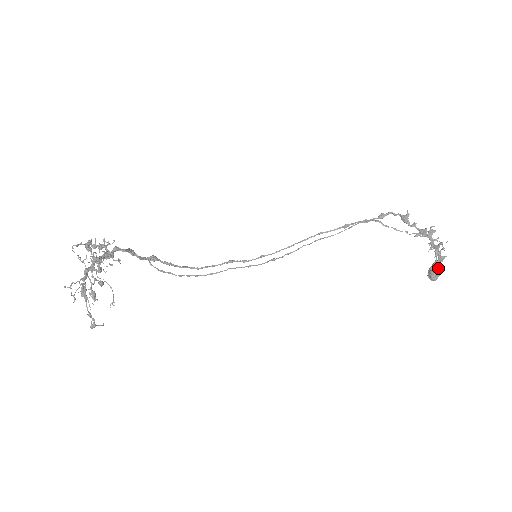
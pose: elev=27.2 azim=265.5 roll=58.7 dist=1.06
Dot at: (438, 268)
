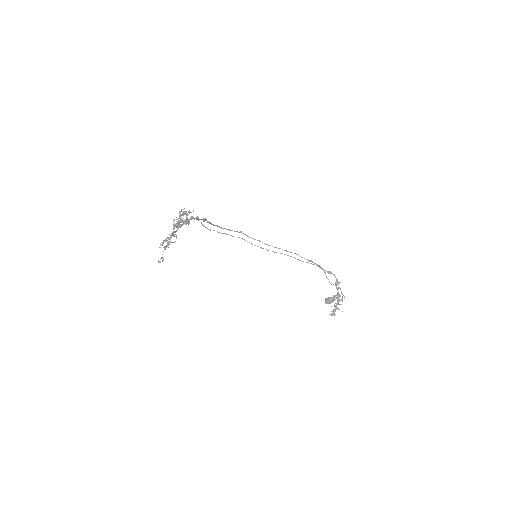
Dot at: (333, 301)
